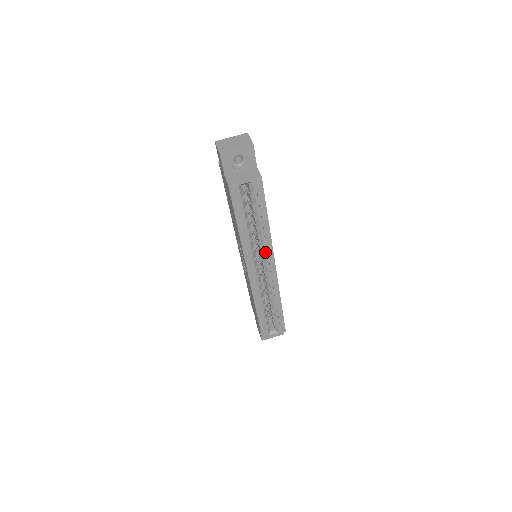
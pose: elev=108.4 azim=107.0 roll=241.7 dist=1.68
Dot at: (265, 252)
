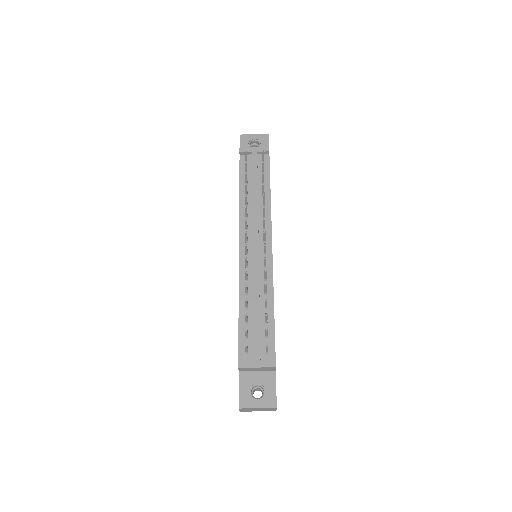
Dot at: occluded
